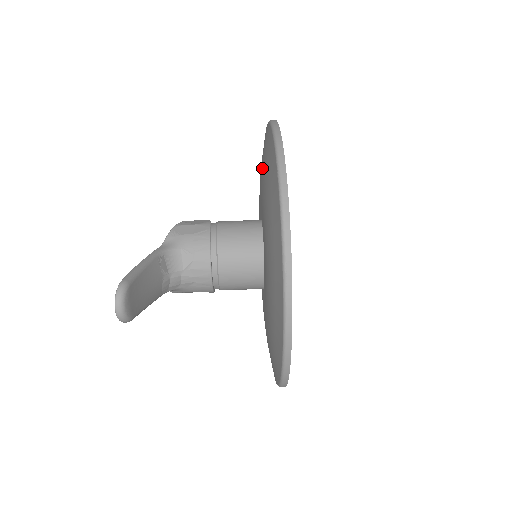
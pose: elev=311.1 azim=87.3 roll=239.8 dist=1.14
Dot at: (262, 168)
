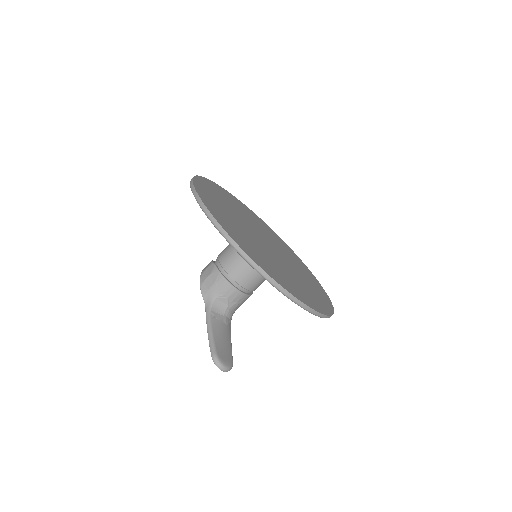
Dot at: occluded
